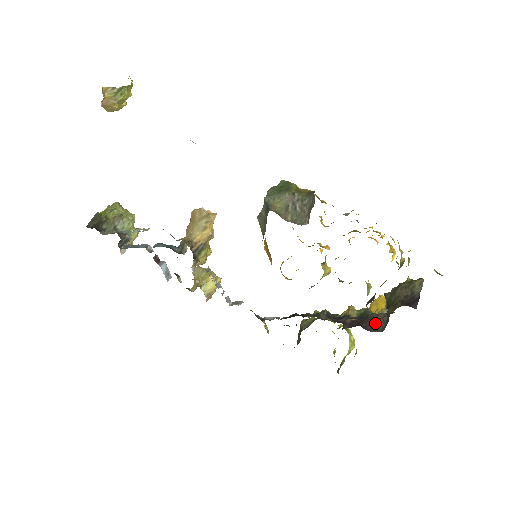
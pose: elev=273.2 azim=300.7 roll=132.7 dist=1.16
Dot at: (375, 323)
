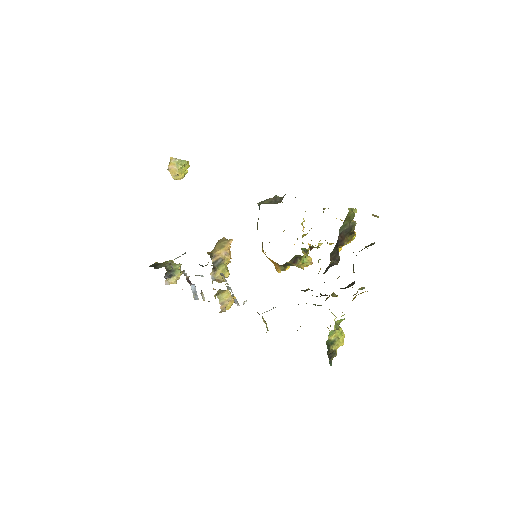
Dot at: (347, 287)
